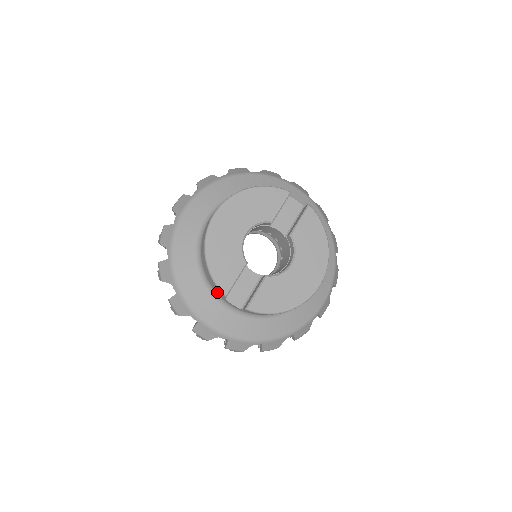
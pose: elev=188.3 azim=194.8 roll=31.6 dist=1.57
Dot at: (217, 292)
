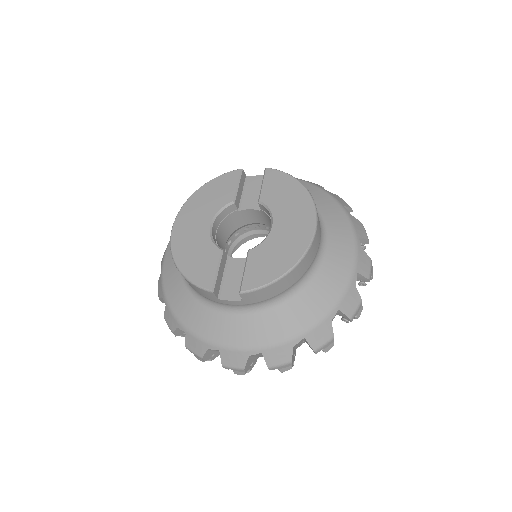
Dot at: (211, 299)
